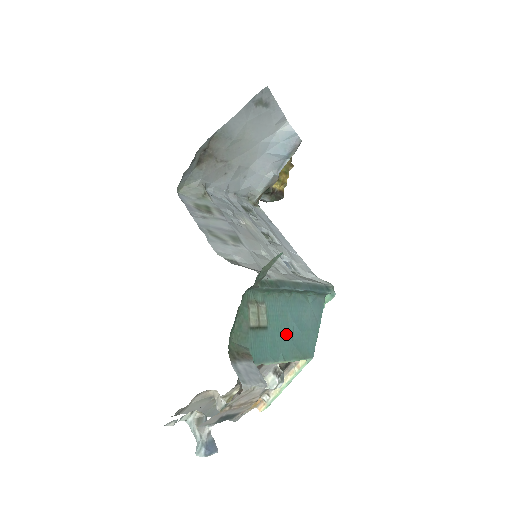
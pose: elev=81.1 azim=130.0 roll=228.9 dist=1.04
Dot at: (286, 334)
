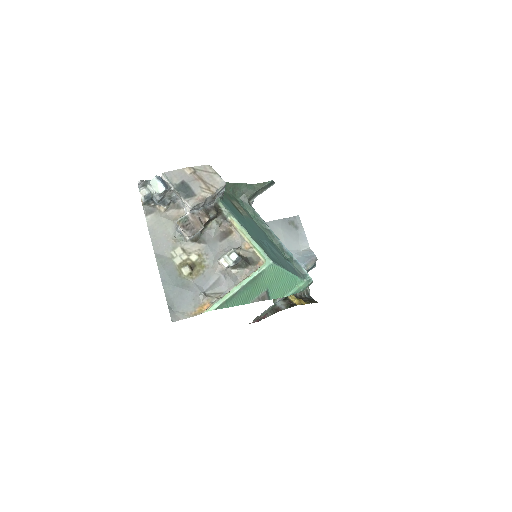
Dot at: (256, 233)
